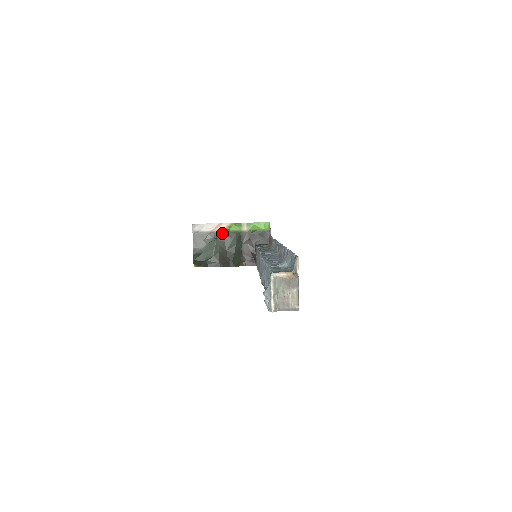
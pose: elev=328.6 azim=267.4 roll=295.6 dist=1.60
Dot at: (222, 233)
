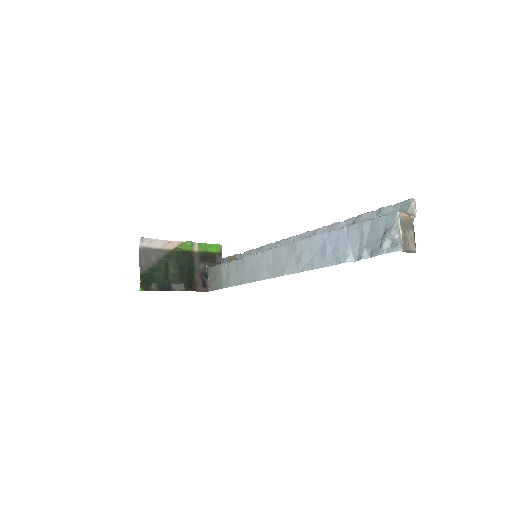
Dot at: (173, 252)
